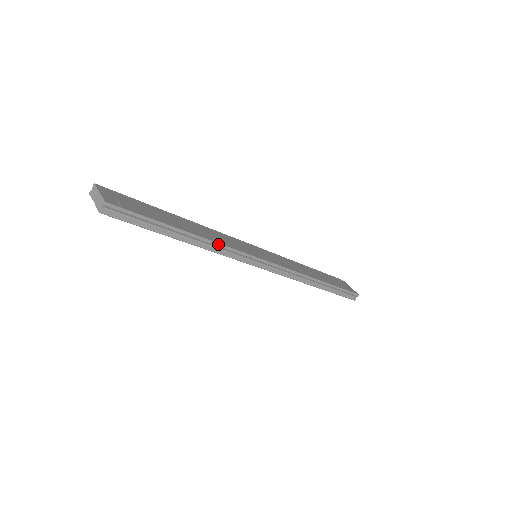
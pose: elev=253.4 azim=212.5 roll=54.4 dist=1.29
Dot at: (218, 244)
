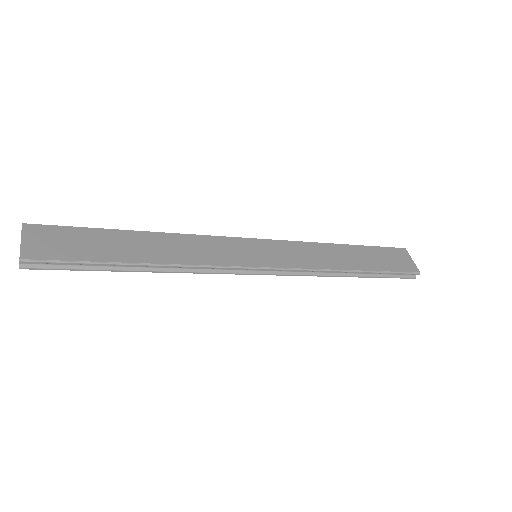
Dot at: (187, 266)
